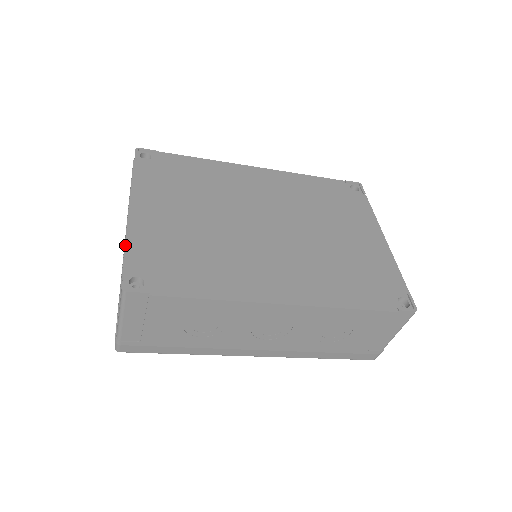
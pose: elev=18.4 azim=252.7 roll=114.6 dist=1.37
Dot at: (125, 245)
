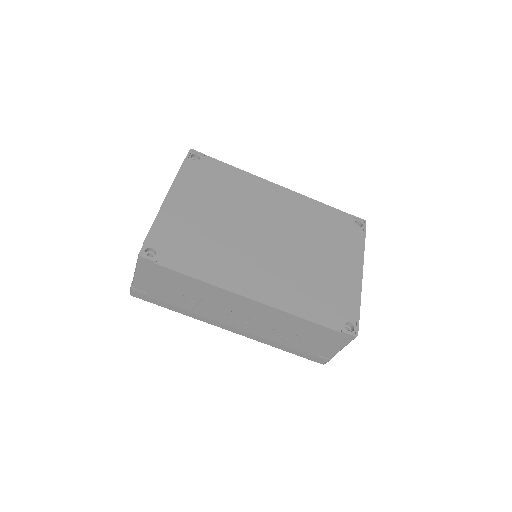
Dot at: (153, 223)
